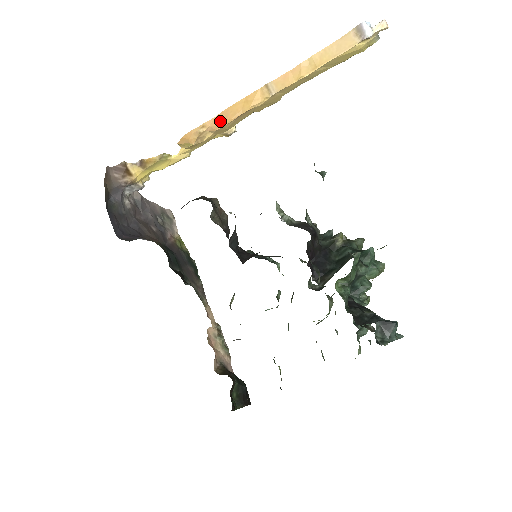
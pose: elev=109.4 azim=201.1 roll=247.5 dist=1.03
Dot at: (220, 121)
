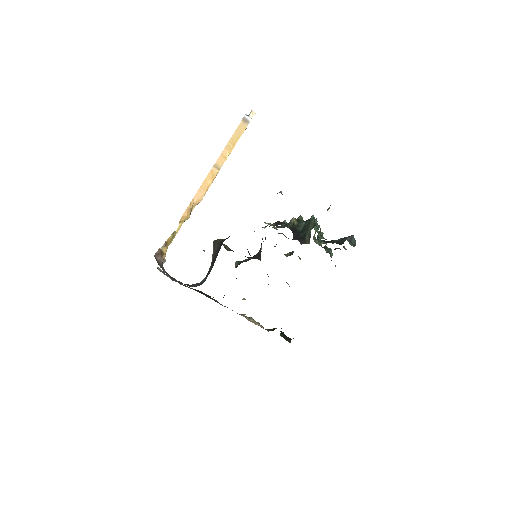
Dot at: (199, 197)
